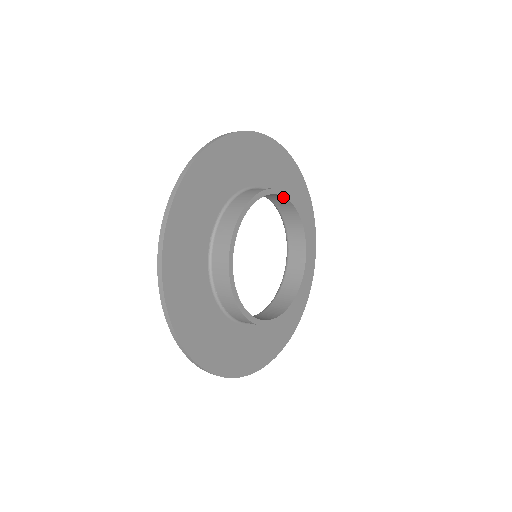
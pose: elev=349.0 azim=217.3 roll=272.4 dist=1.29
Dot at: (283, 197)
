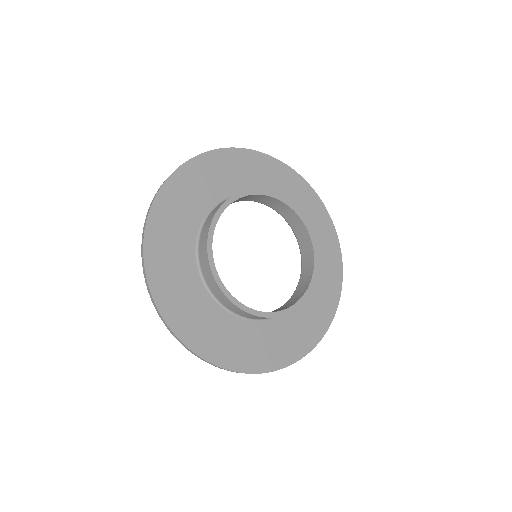
Dot at: (254, 195)
